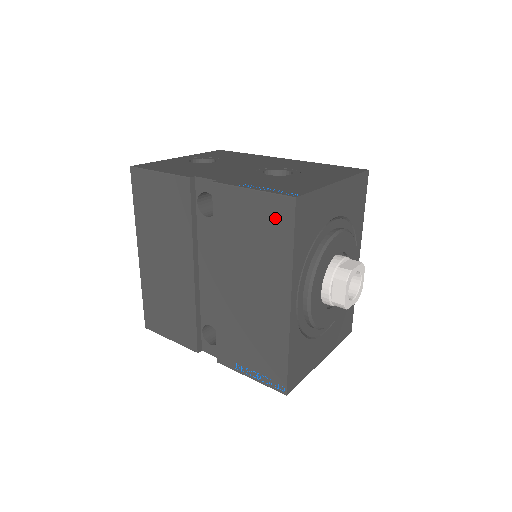
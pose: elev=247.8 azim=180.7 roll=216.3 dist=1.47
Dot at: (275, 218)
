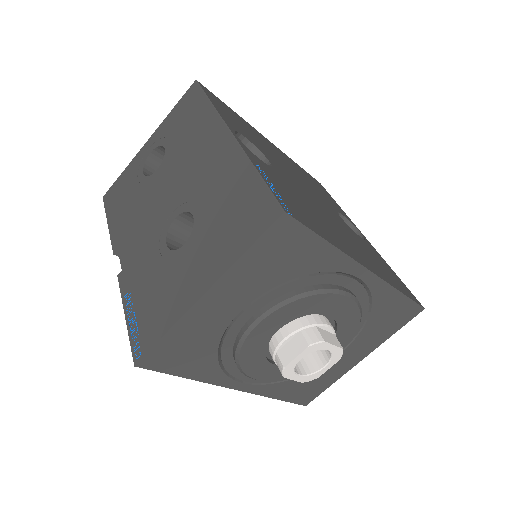
Dot at: occluded
